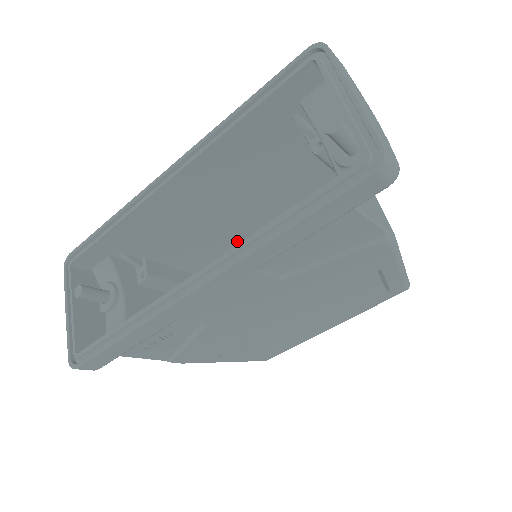
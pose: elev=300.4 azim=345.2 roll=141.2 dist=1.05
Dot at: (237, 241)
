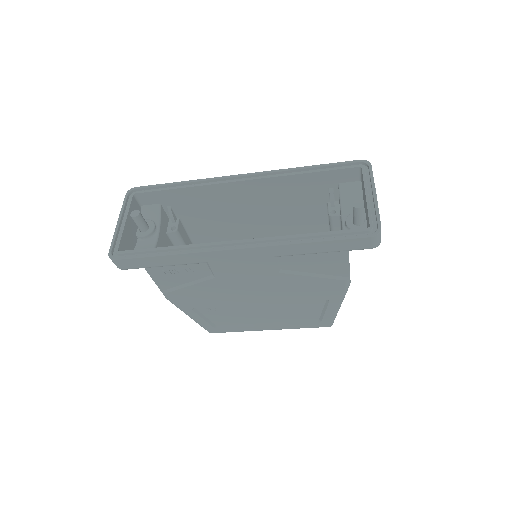
Dot at: occluded
